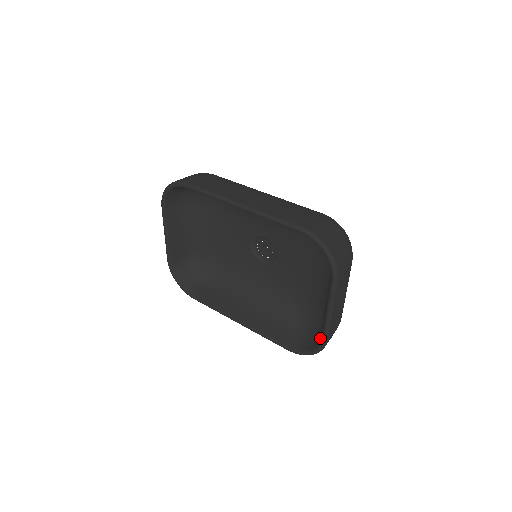
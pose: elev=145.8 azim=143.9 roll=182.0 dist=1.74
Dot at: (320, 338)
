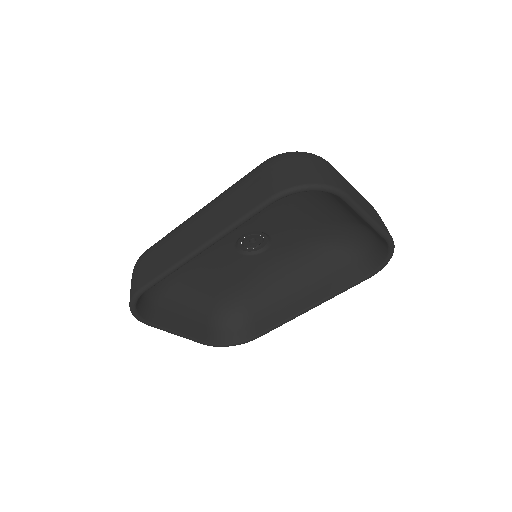
Dot at: (381, 241)
